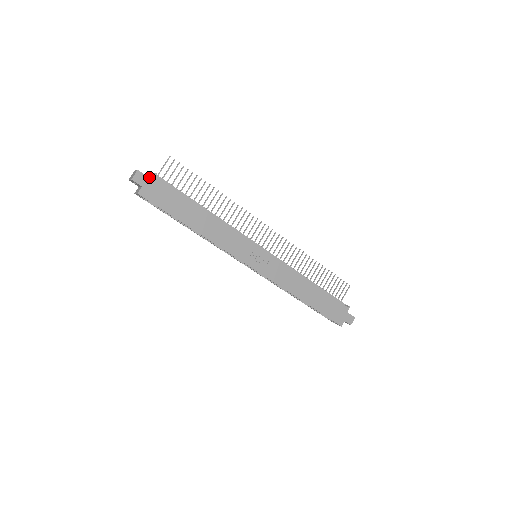
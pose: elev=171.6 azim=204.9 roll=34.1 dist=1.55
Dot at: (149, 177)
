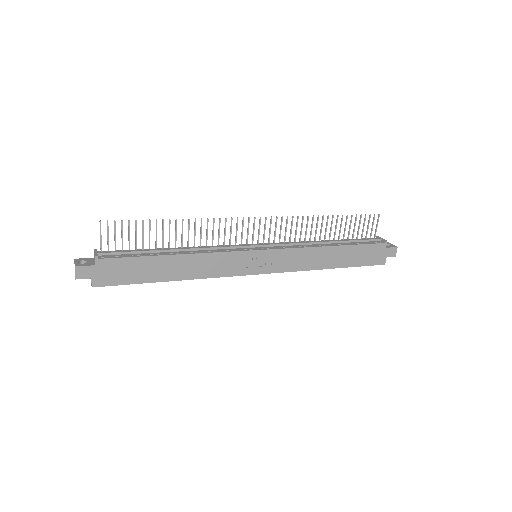
Dot at: occluded
